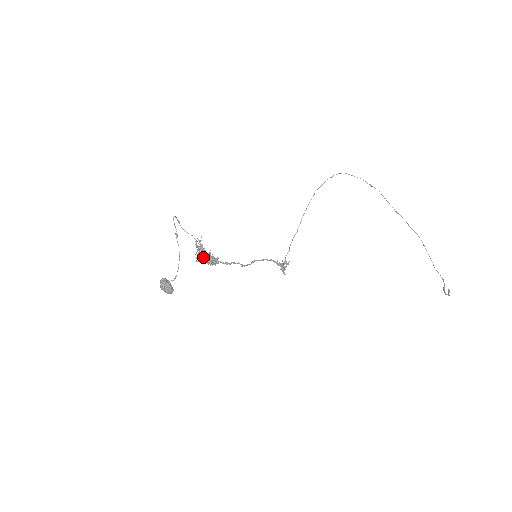
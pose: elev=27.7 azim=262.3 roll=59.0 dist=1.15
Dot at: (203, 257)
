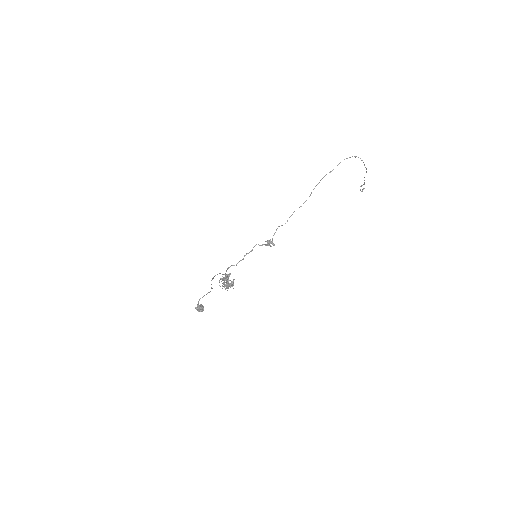
Dot at: (224, 281)
